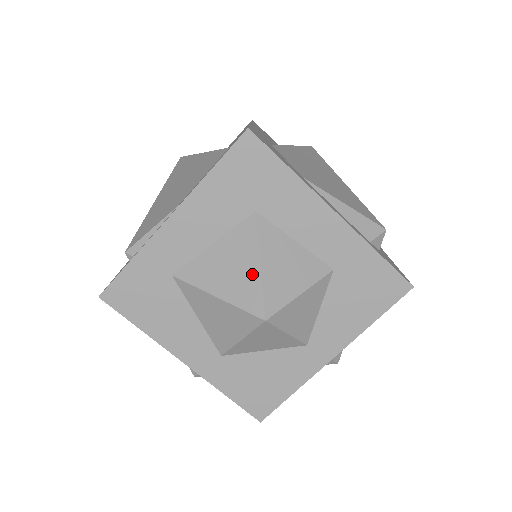
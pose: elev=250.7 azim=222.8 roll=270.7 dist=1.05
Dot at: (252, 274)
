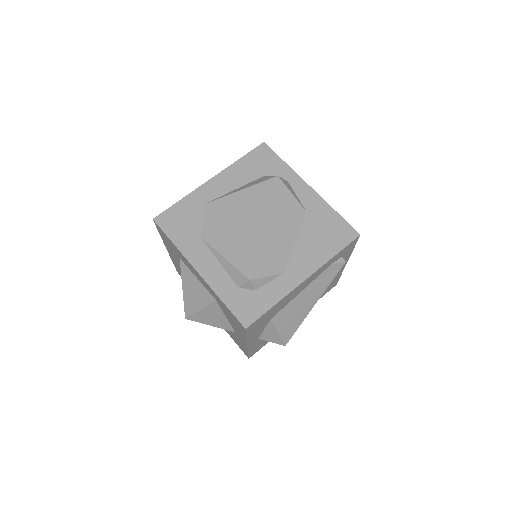
Dot at: (183, 292)
